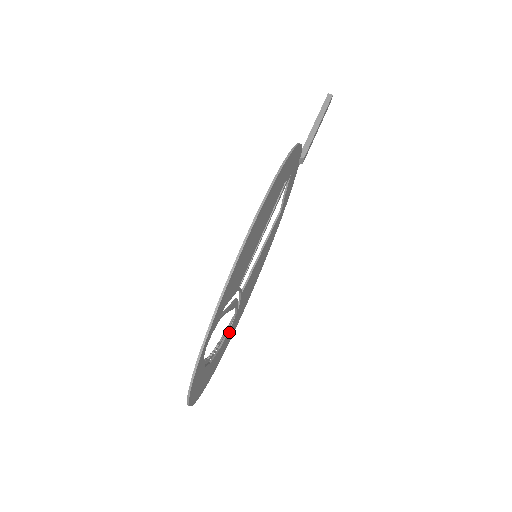
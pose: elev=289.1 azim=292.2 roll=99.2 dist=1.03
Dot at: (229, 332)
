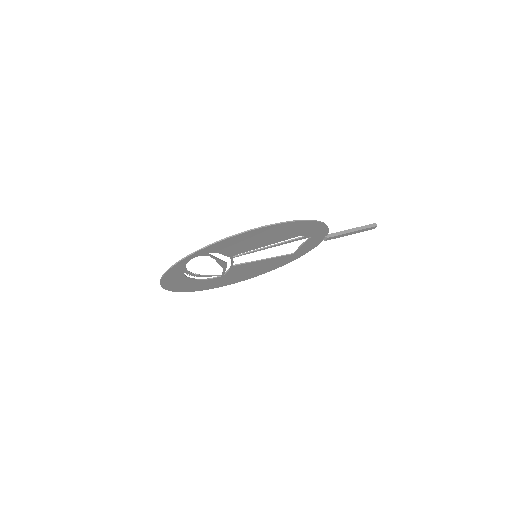
Dot at: (210, 281)
